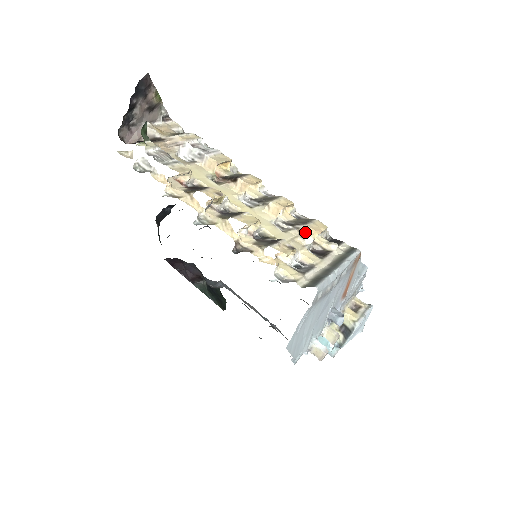
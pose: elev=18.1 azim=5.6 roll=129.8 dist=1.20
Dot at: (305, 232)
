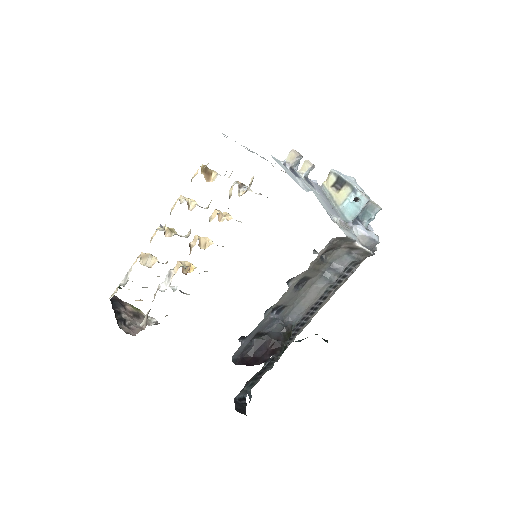
Dot at: occluded
